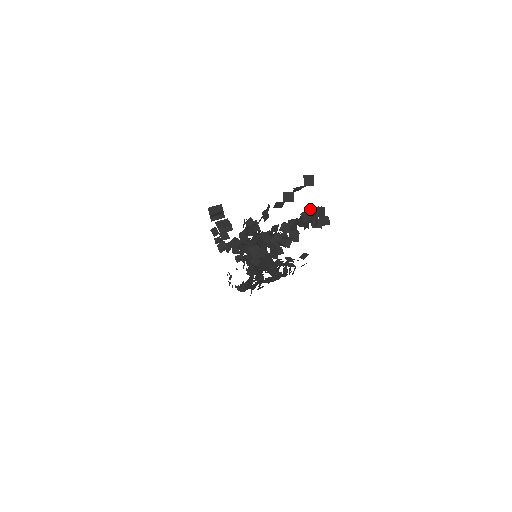
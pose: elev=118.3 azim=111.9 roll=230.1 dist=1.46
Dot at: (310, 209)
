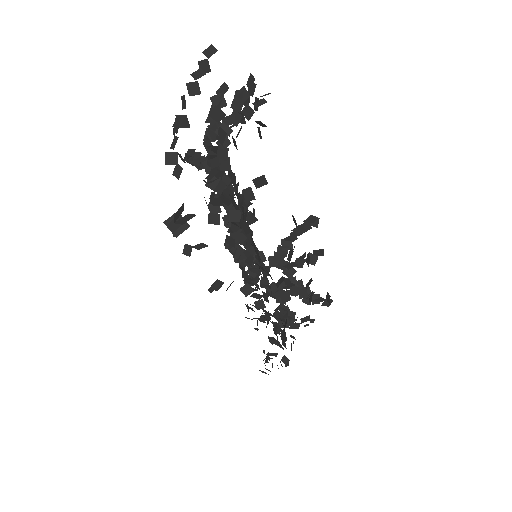
Dot at: occluded
